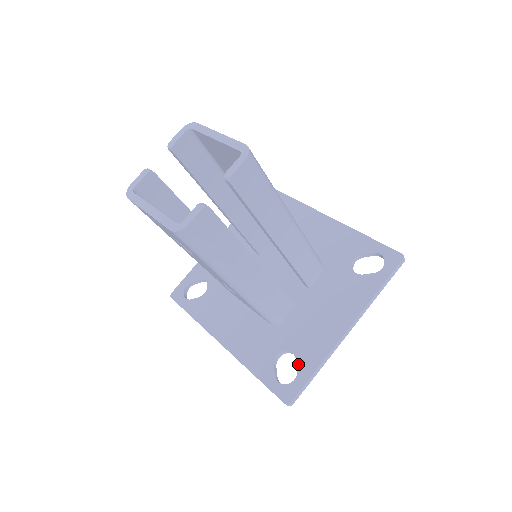
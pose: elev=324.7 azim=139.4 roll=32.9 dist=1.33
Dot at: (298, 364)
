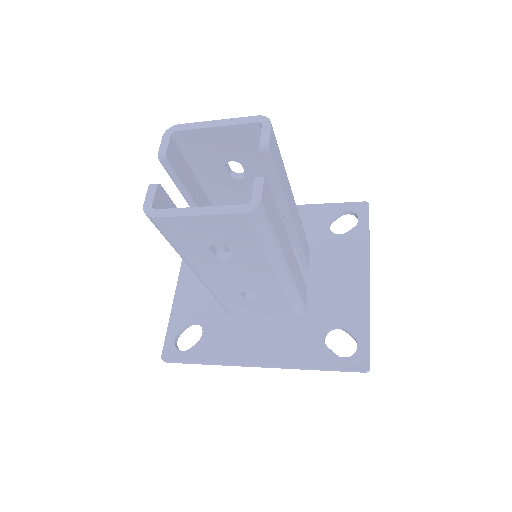
Dot at: (350, 331)
